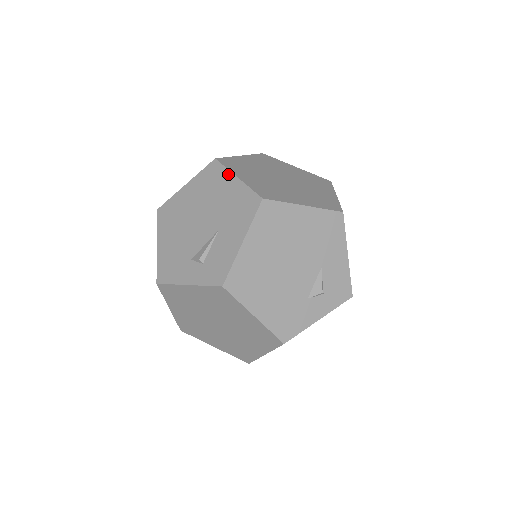
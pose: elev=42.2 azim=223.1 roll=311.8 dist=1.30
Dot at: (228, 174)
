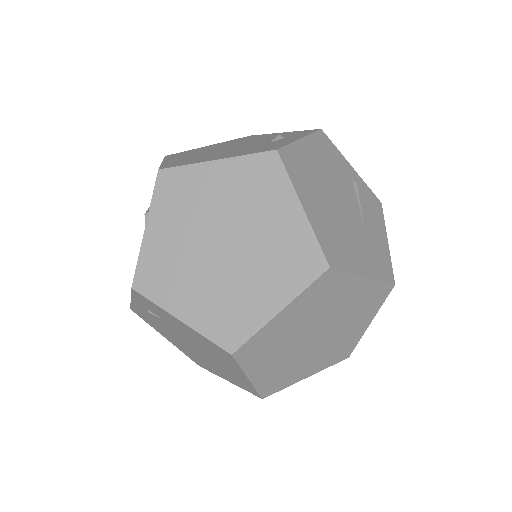
Dot at: occluded
